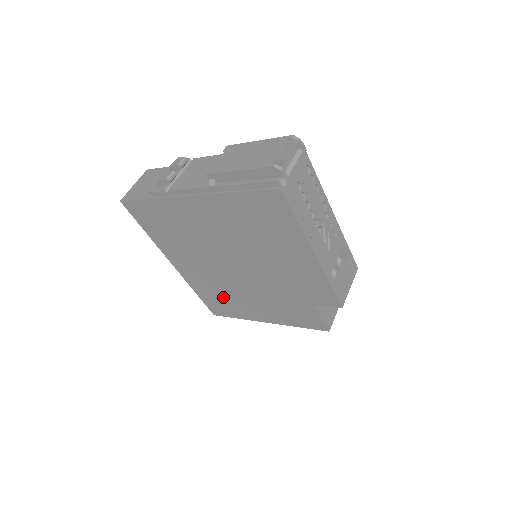
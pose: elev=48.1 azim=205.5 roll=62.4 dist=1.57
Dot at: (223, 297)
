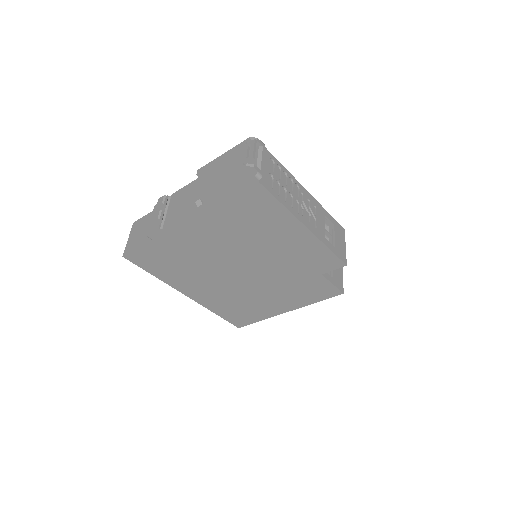
Dot at: (241, 306)
